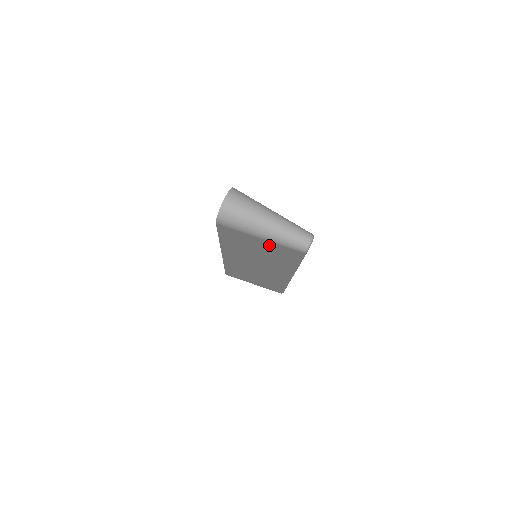
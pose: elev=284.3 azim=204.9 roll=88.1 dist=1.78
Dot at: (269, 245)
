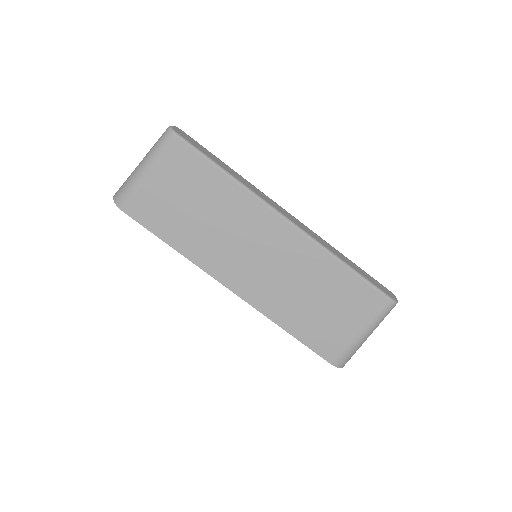
Dot at: (166, 175)
